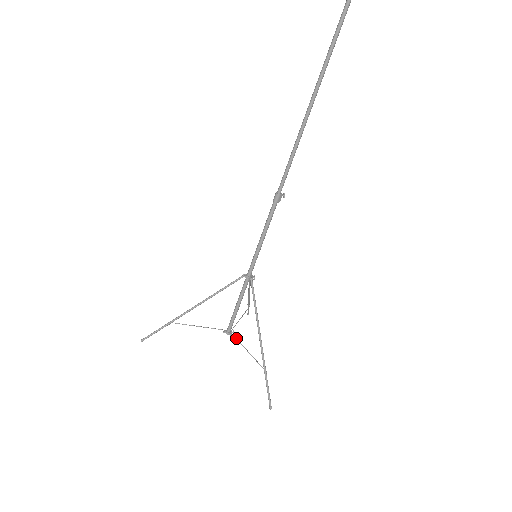
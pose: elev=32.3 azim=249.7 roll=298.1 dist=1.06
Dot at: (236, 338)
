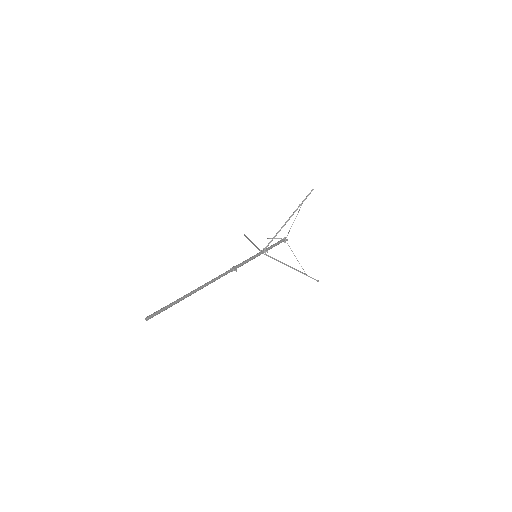
Dot at: occluded
